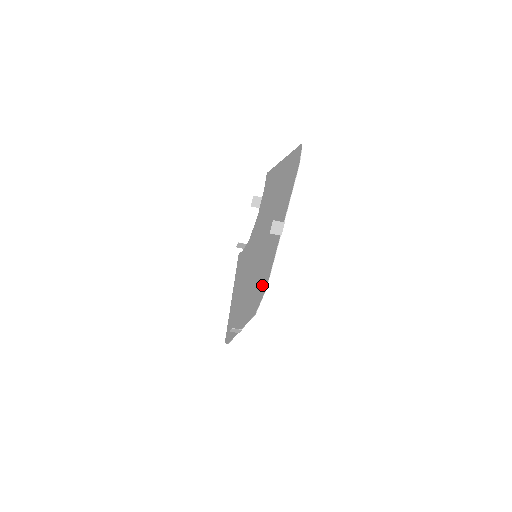
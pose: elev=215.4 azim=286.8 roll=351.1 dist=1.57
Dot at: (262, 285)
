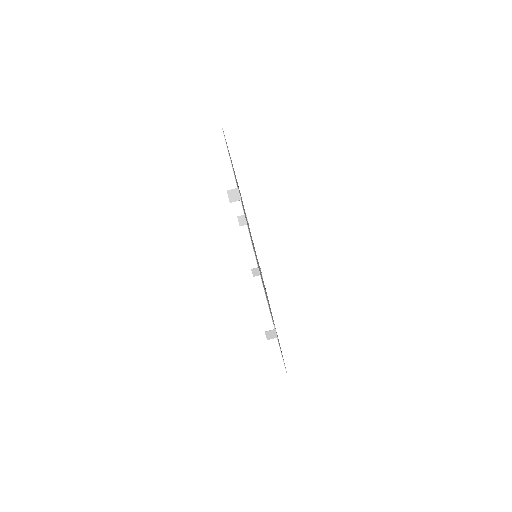
Dot at: occluded
